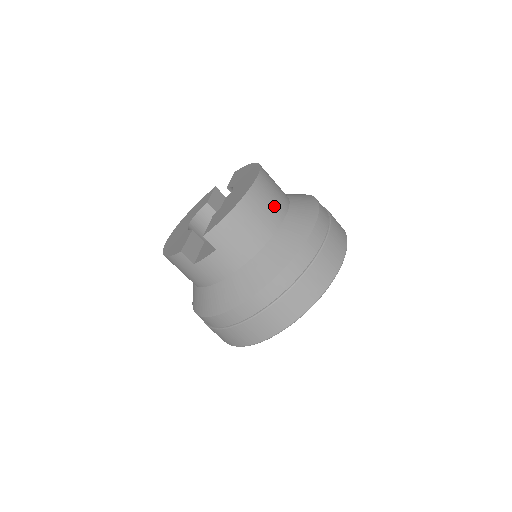
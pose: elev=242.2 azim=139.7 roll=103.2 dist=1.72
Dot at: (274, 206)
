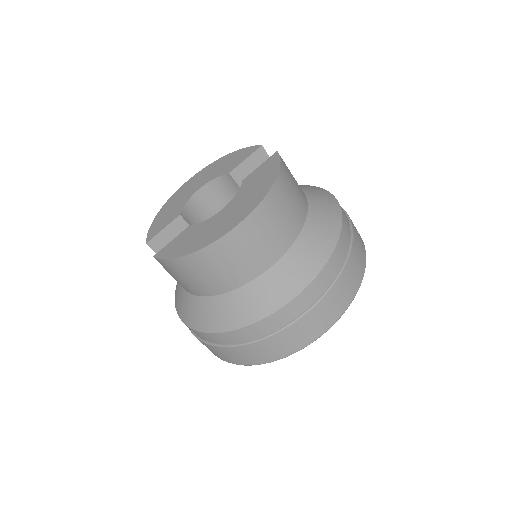
Dot at: (242, 266)
